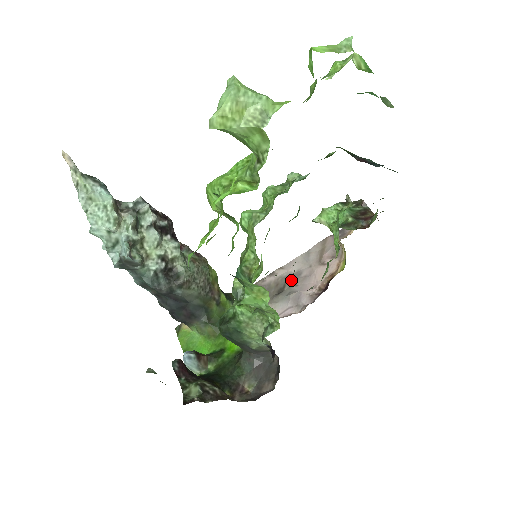
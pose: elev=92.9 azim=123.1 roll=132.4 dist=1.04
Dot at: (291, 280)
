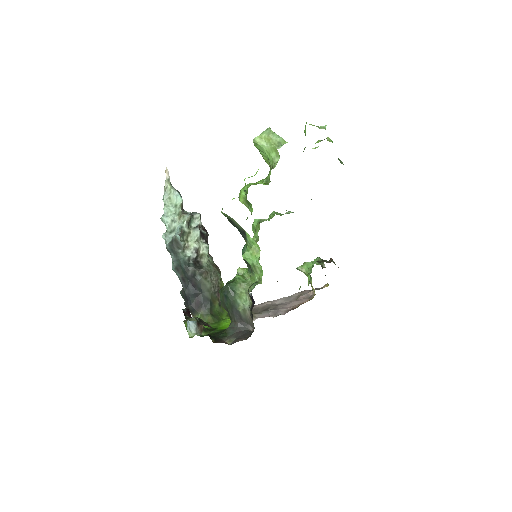
Dot at: (274, 306)
